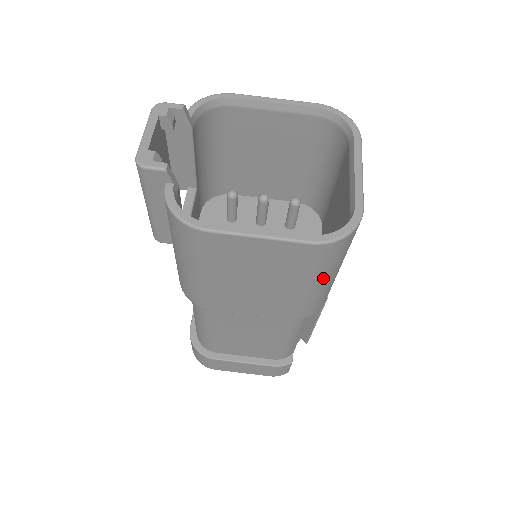
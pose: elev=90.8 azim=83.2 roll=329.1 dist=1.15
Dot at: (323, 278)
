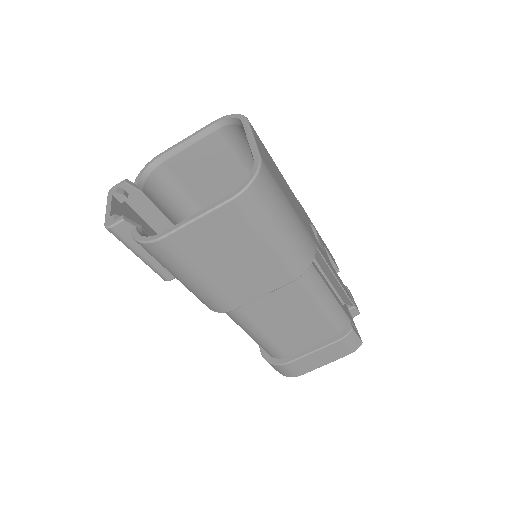
Dot at: (276, 225)
